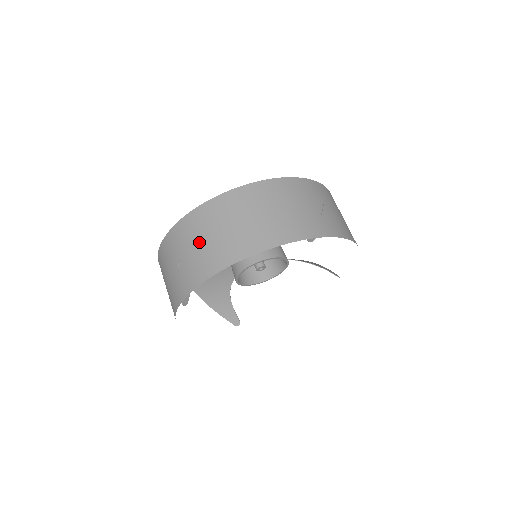
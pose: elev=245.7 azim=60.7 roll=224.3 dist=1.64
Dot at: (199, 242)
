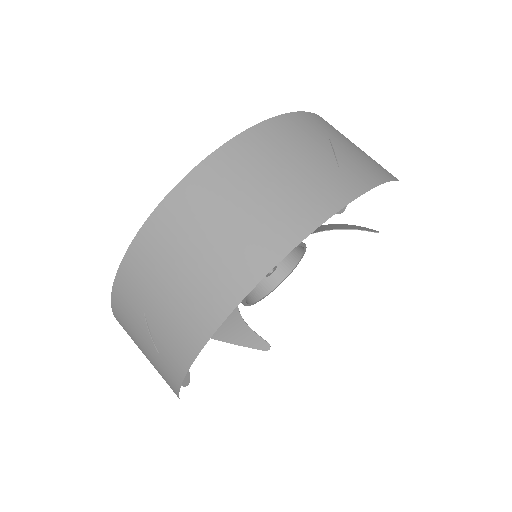
Dot at: (164, 290)
